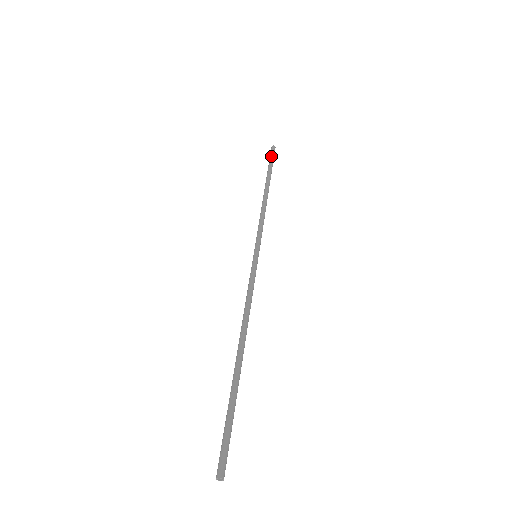
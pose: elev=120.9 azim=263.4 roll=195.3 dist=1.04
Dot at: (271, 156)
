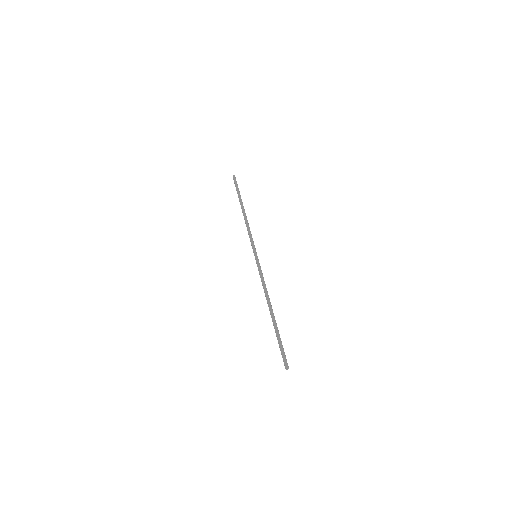
Dot at: (235, 185)
